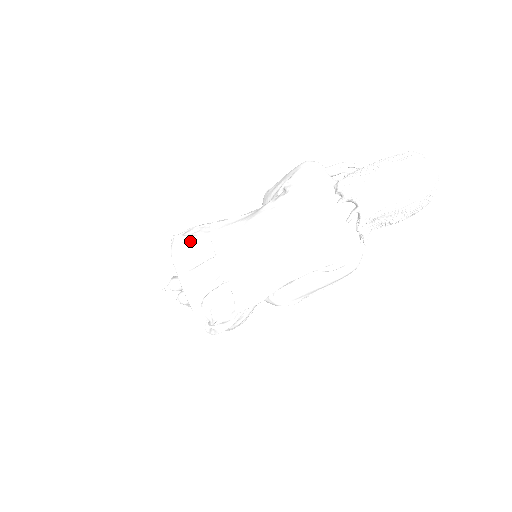
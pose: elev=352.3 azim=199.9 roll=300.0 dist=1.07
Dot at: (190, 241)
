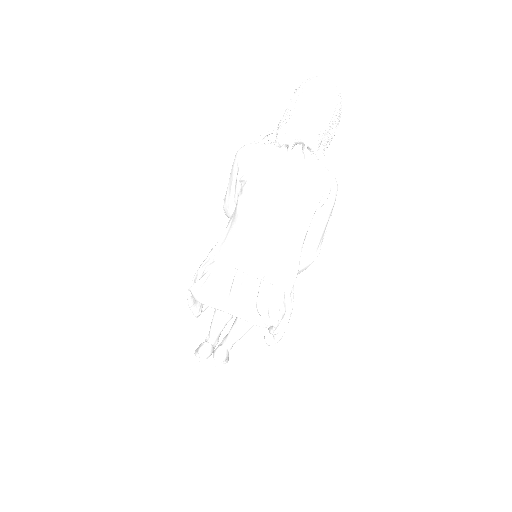
Dot at: (207, 279)
